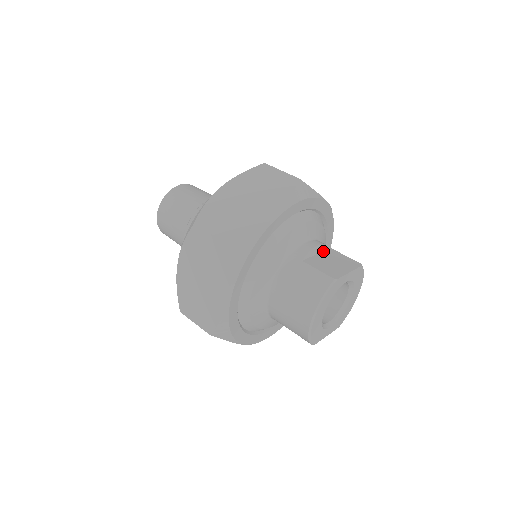
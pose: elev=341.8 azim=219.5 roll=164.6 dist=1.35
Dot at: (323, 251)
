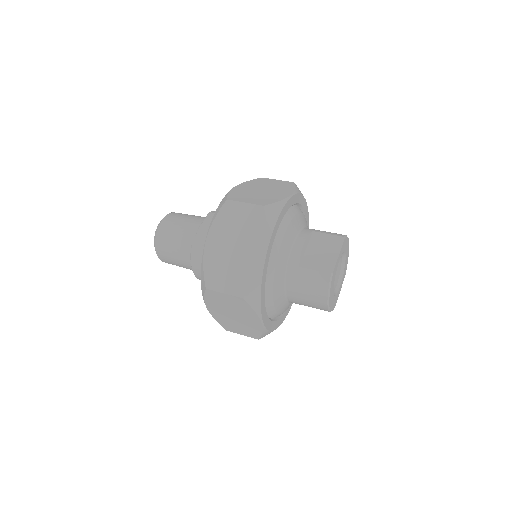
Dot at: (309, 241)
